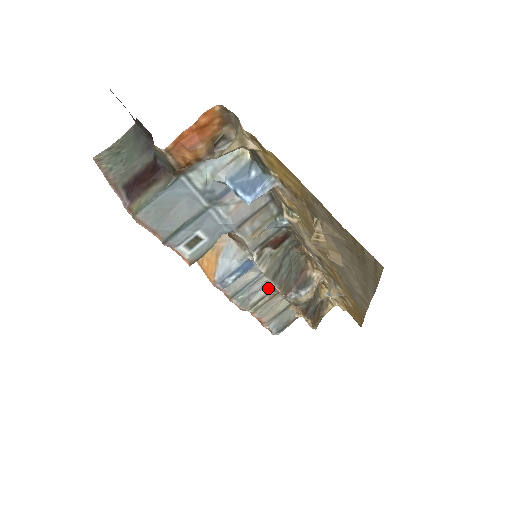
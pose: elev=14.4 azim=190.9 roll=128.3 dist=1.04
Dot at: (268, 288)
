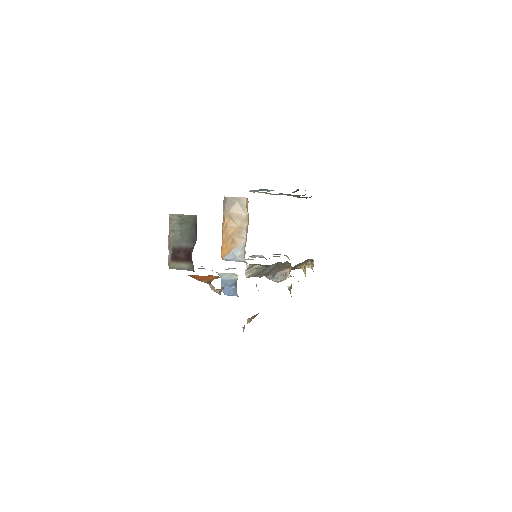
Dot at: occluded
